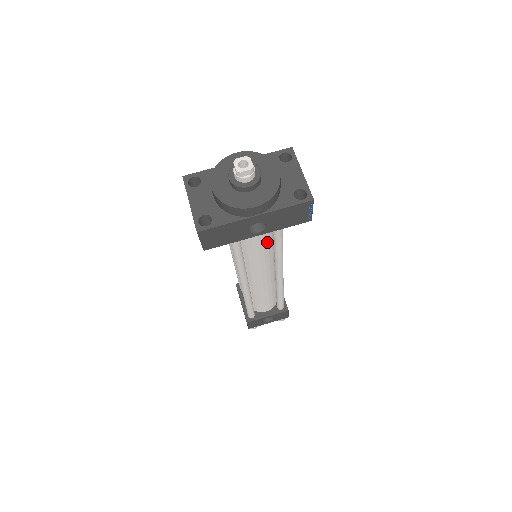
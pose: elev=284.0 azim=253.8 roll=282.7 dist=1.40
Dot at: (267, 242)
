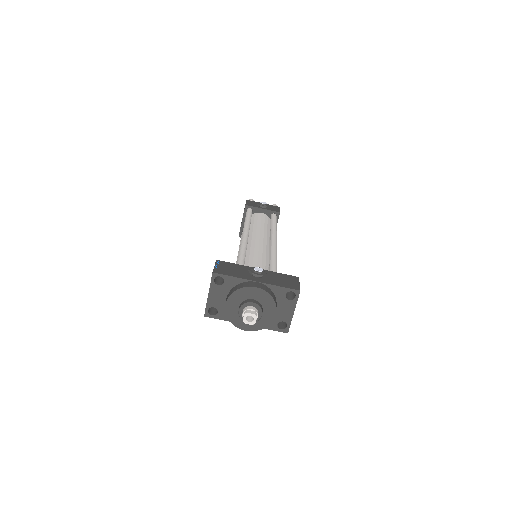
Dot at: occluded
